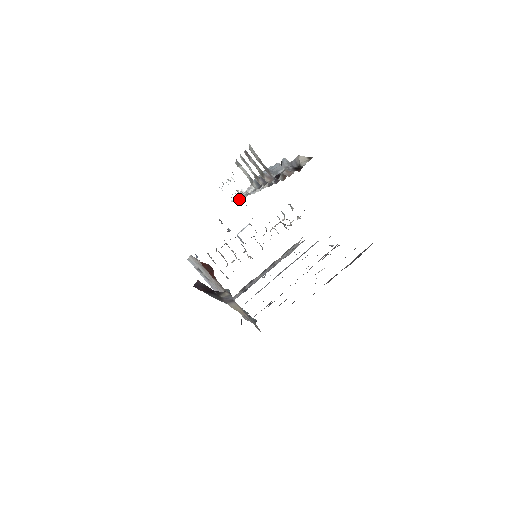
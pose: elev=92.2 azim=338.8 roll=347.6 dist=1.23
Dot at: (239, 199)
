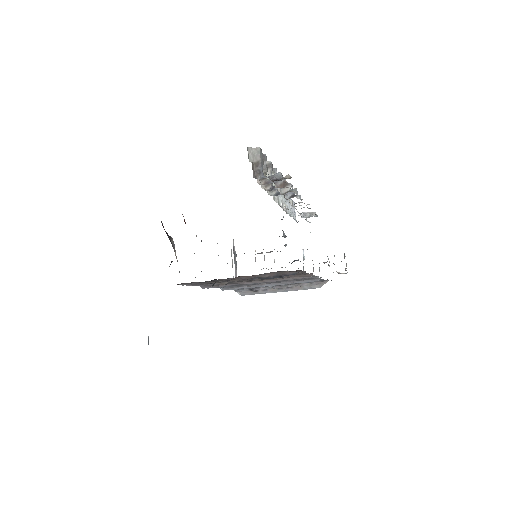
Dot at: occluded
